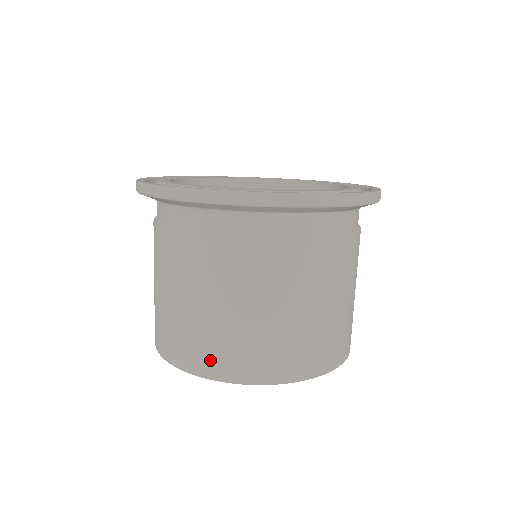
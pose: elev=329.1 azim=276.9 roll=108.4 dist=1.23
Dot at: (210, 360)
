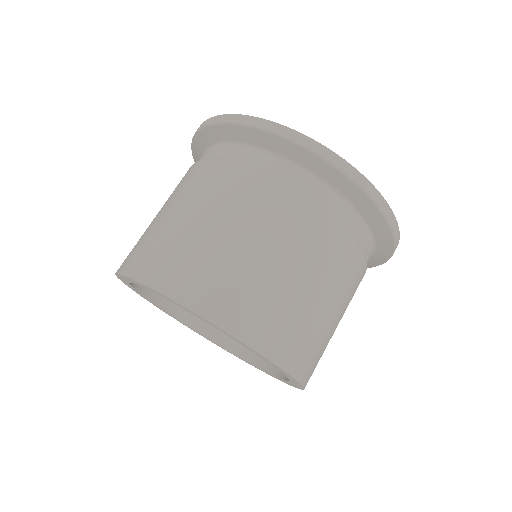
Dot at: (151, 262)
